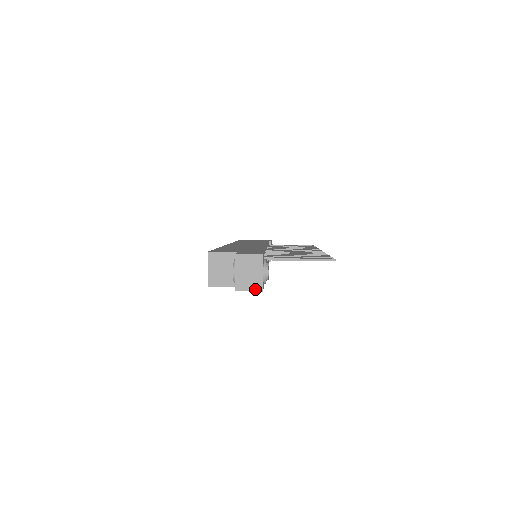
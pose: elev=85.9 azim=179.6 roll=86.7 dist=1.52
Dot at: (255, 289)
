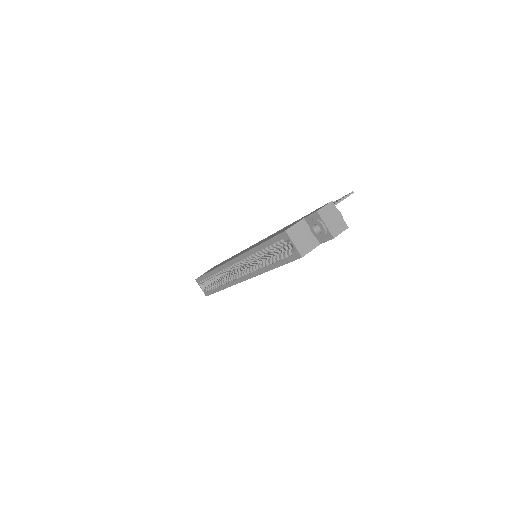
Dot at: (344, 229)
